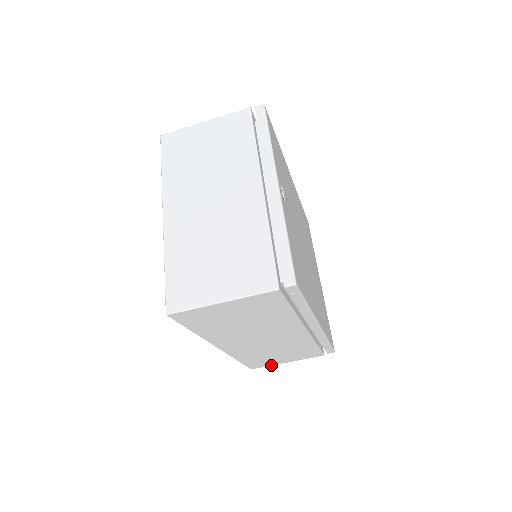
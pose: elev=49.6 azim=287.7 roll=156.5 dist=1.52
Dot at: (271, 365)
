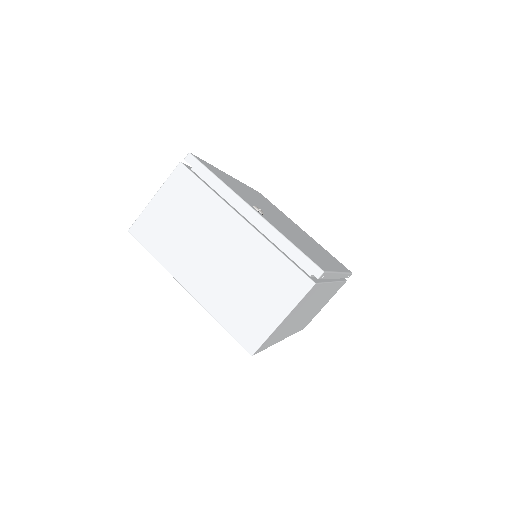
Dot at: occluded
